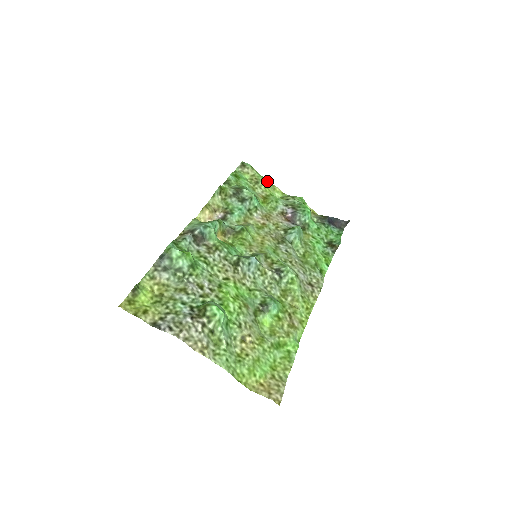
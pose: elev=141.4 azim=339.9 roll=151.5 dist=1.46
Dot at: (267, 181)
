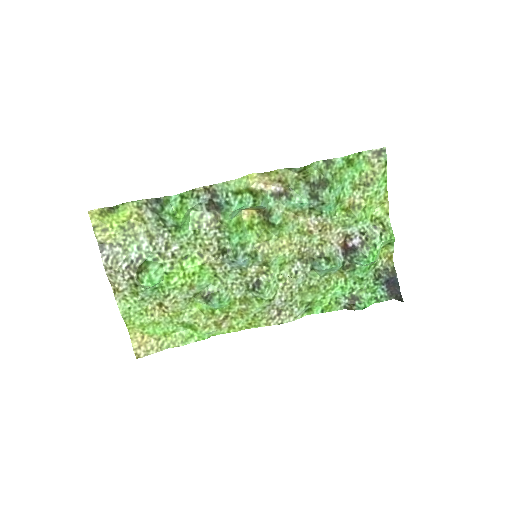
Dot at: (386, 189)
